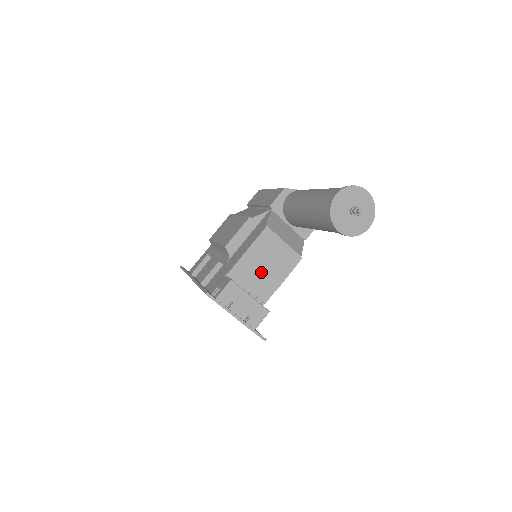
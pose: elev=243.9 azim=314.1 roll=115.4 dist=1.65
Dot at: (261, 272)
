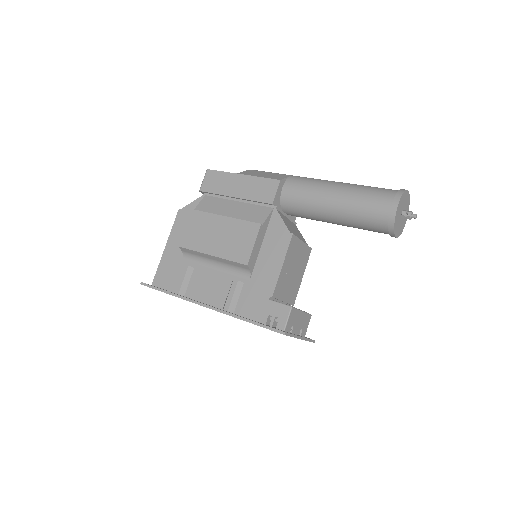
Dot at: (291, 279)
